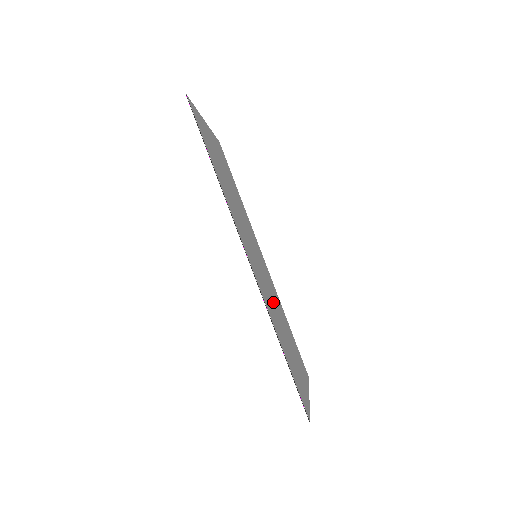
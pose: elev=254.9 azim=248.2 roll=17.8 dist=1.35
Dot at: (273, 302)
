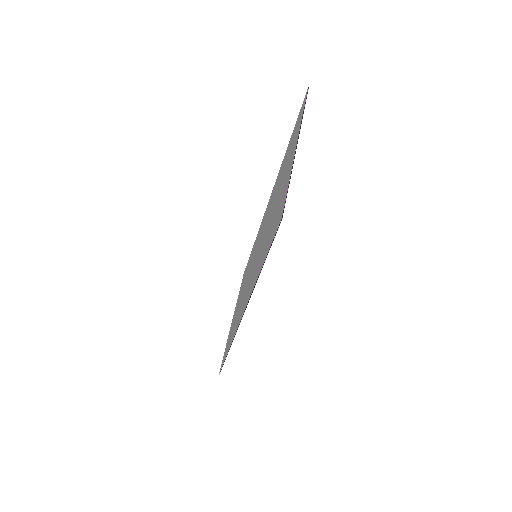
Dot at: occluded
